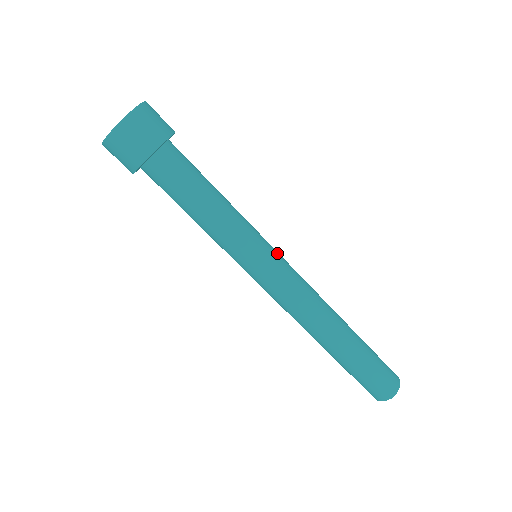
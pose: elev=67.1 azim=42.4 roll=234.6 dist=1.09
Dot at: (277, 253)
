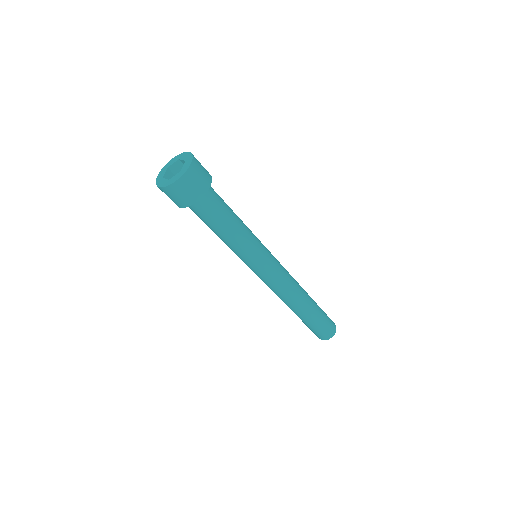
Dot at: (267, 266)
